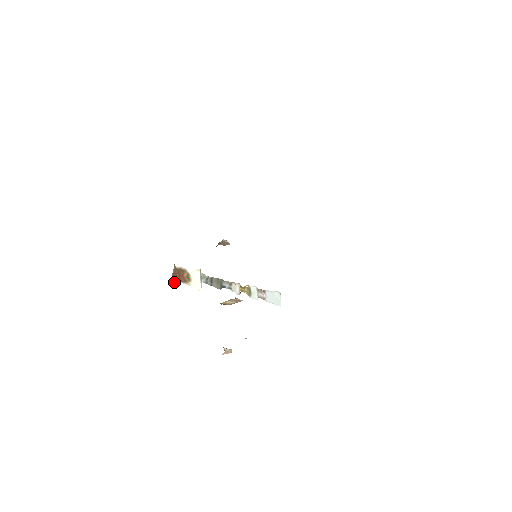
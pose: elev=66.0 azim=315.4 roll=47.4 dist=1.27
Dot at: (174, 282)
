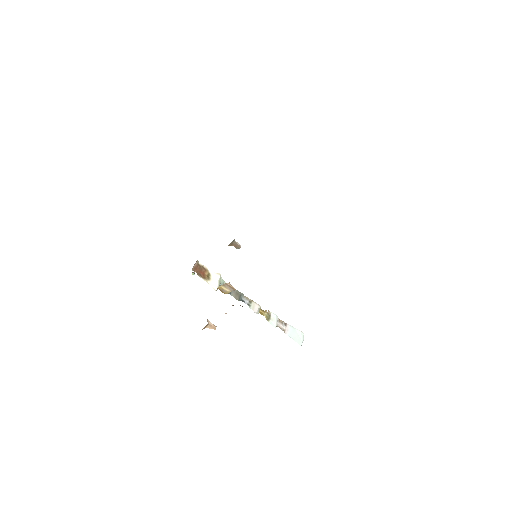
Dot at: (193, 272)
